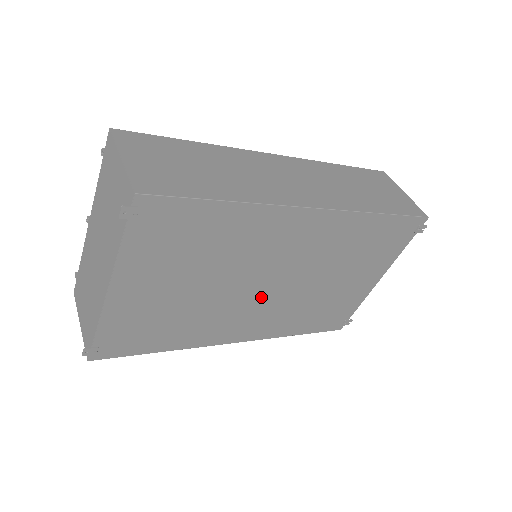
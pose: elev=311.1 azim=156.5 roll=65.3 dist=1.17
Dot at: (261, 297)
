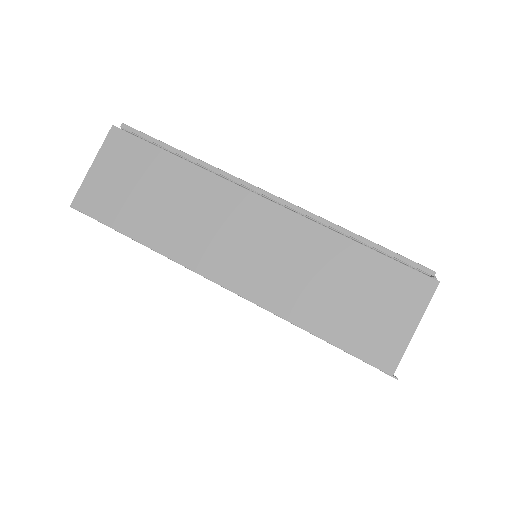
Dot at: occluded
